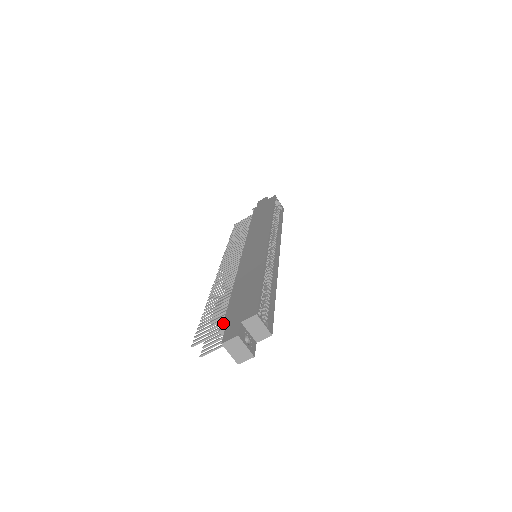
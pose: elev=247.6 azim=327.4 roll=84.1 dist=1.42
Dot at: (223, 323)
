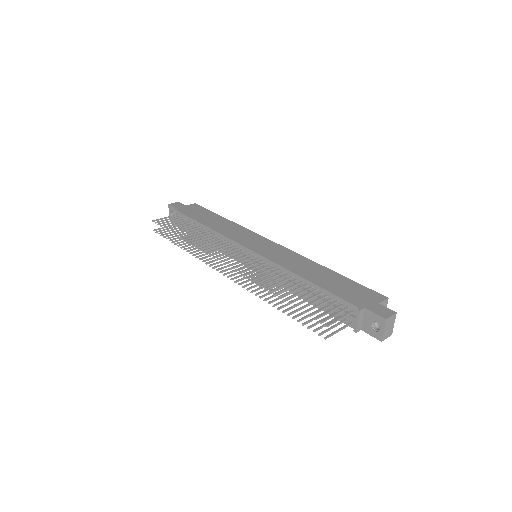
Dot at: (354, 305)
